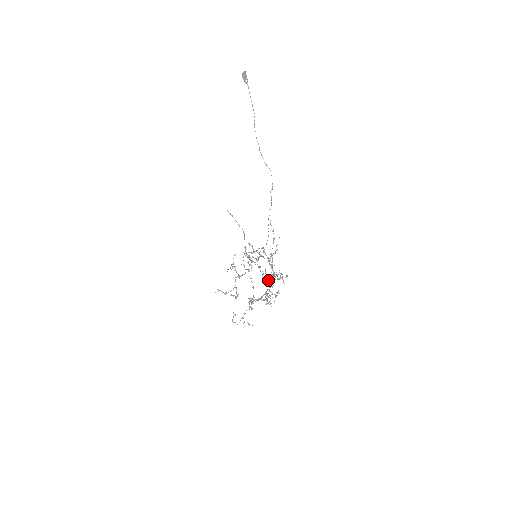
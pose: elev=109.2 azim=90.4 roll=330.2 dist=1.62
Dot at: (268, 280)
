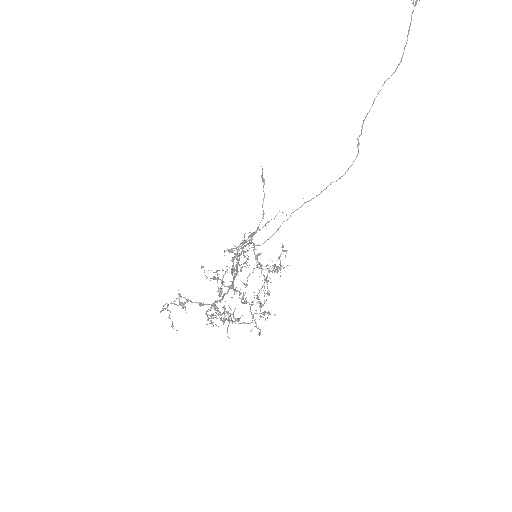
Dot at: (263, 305)
